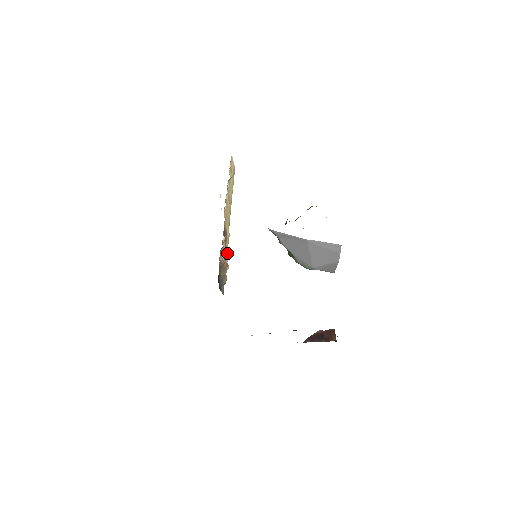
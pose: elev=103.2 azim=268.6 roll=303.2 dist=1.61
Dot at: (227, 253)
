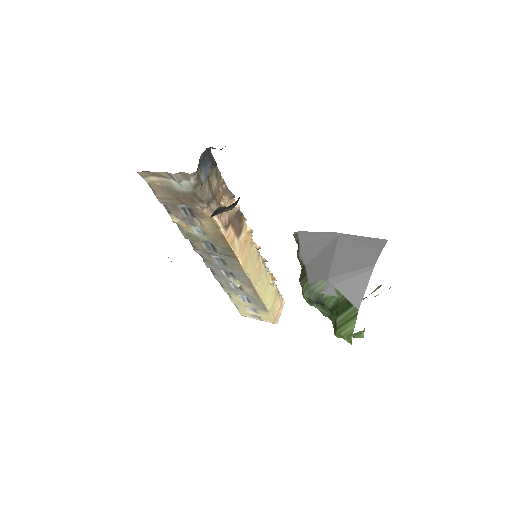
Dot at: (227, 223)
